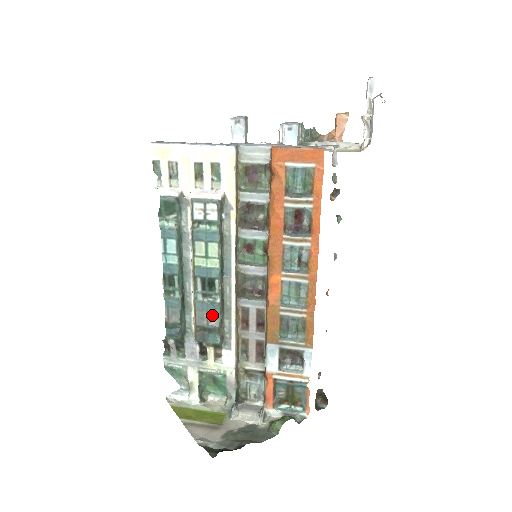
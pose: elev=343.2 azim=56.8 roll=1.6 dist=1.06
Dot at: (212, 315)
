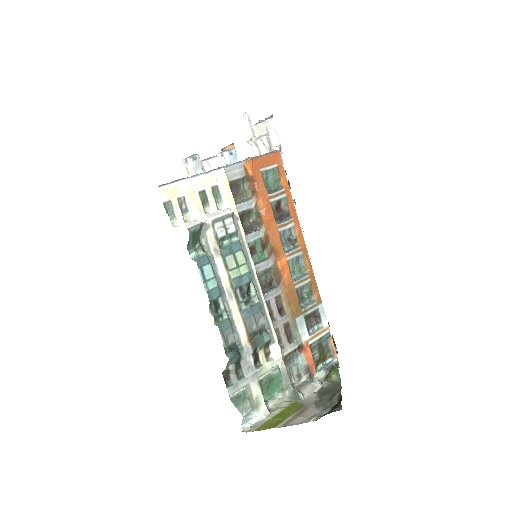
Dot at: (258, 316)
